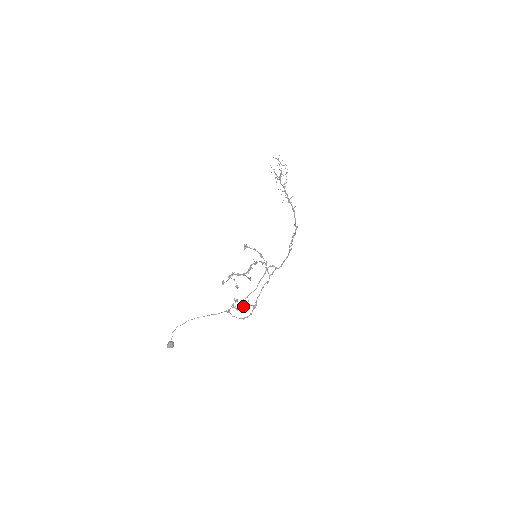
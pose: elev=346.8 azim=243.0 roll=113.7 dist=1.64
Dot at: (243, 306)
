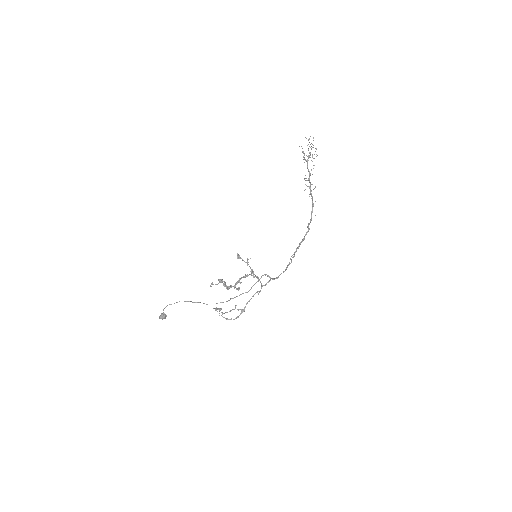
Dot at: (230, 310)
